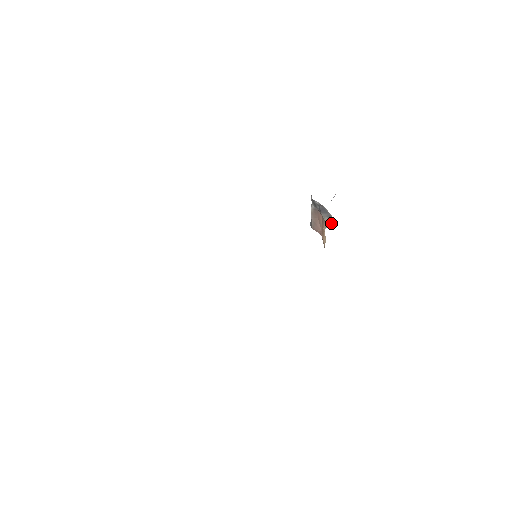
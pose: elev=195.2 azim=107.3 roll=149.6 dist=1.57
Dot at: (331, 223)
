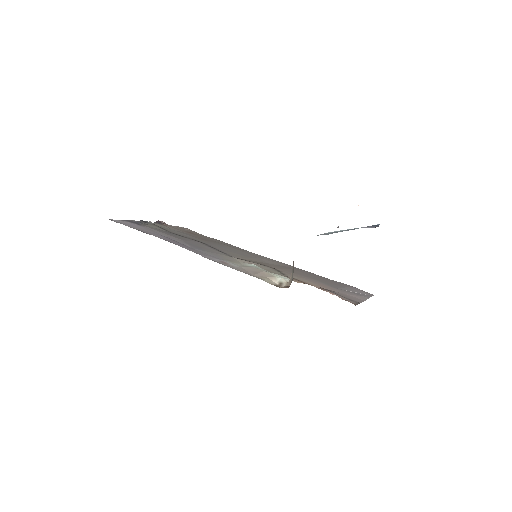
Dot at: (290, 284)
